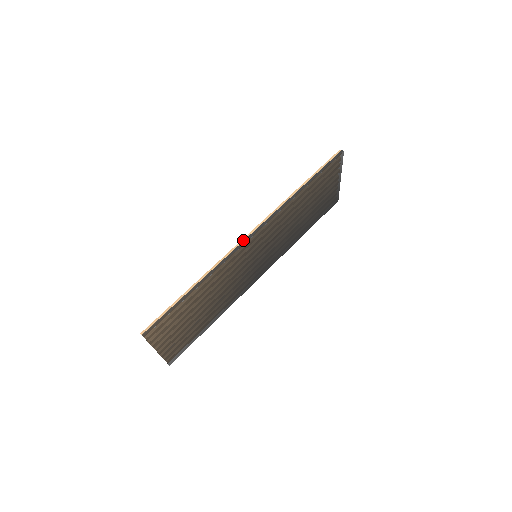
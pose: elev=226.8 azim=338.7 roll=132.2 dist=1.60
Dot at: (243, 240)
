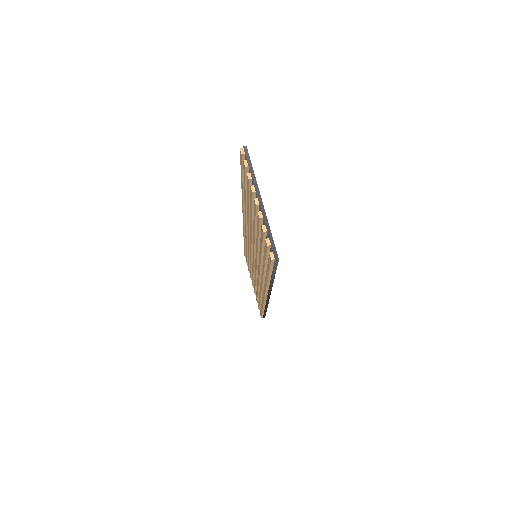
Dot at: occluded
